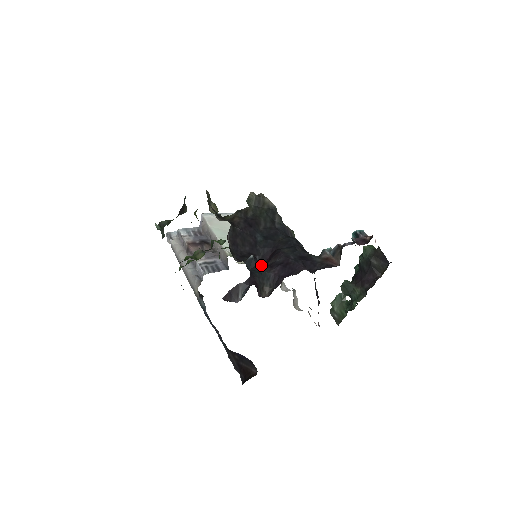
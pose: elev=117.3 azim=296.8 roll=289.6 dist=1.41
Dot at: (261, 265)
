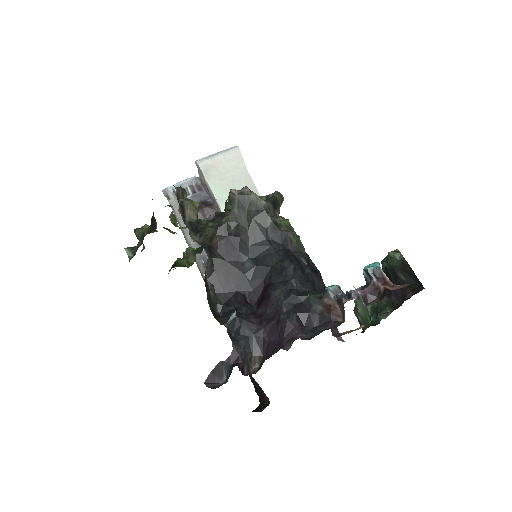
Dot at: (247, 323)
